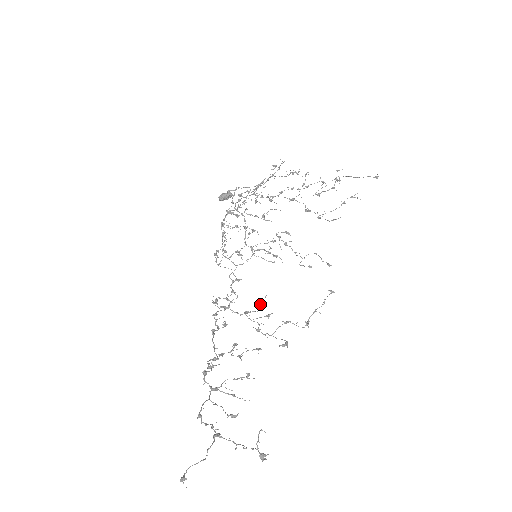
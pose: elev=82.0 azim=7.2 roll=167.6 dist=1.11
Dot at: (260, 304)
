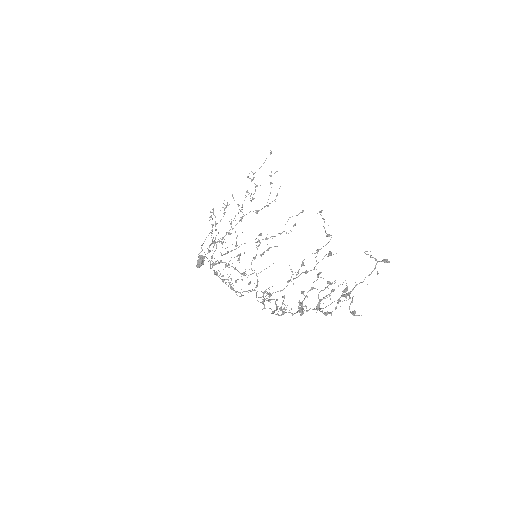
Dot at: (291, 271)
